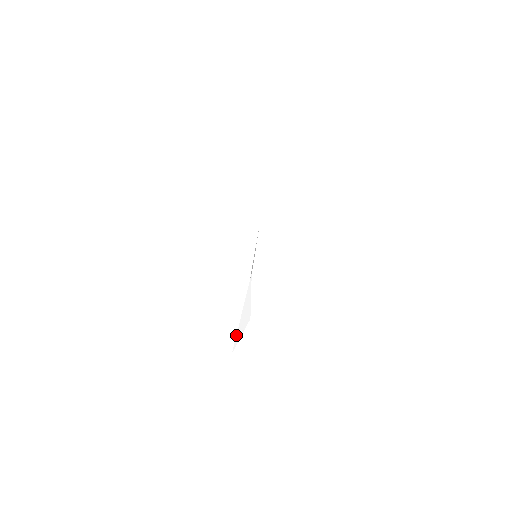
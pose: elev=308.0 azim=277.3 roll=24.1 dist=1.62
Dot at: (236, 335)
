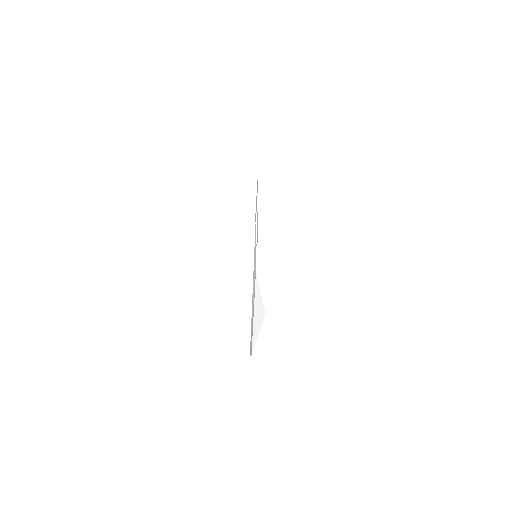
Dot at: occluded
